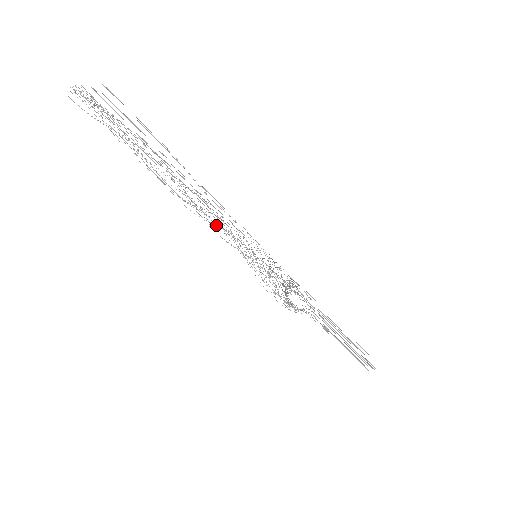
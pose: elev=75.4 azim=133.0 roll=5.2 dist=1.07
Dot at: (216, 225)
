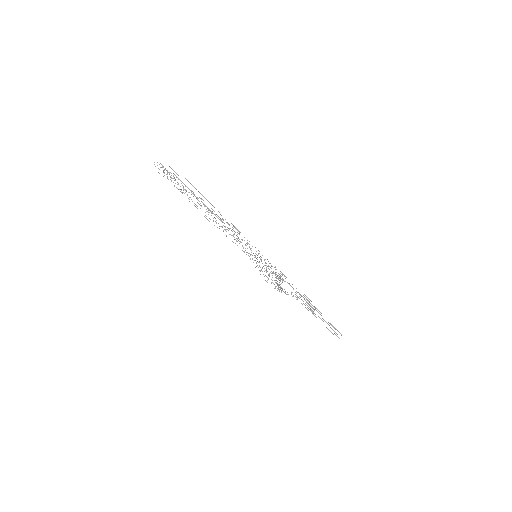
Dot at: (229, 234)
